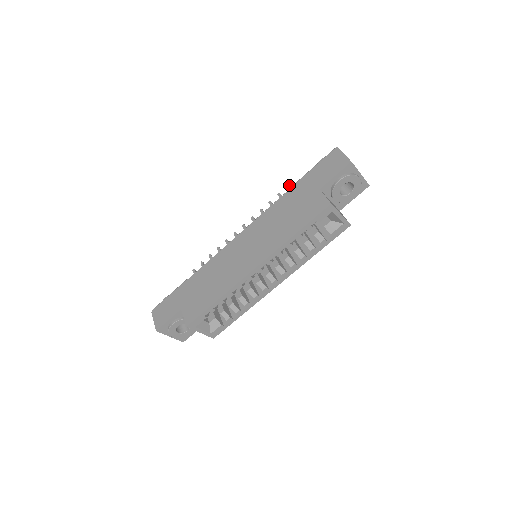
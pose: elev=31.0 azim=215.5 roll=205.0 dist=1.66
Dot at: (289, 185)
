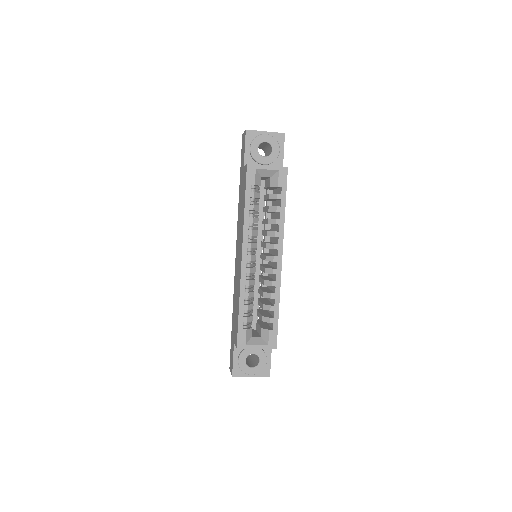
Dot at: occluded
